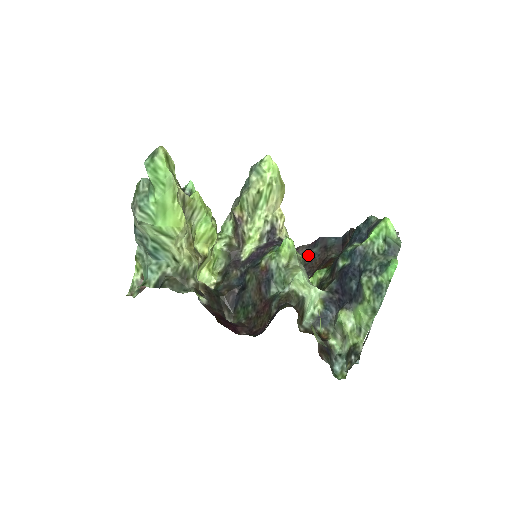
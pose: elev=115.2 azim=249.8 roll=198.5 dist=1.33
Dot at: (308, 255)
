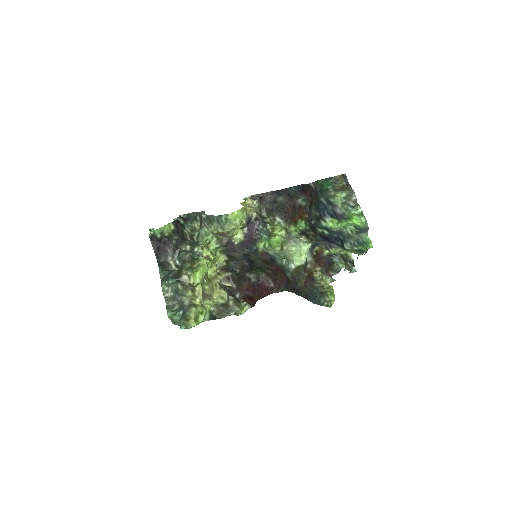
Dot at: (277, 204)
